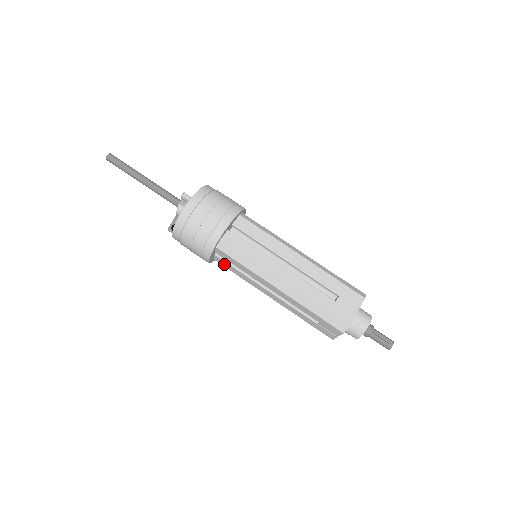
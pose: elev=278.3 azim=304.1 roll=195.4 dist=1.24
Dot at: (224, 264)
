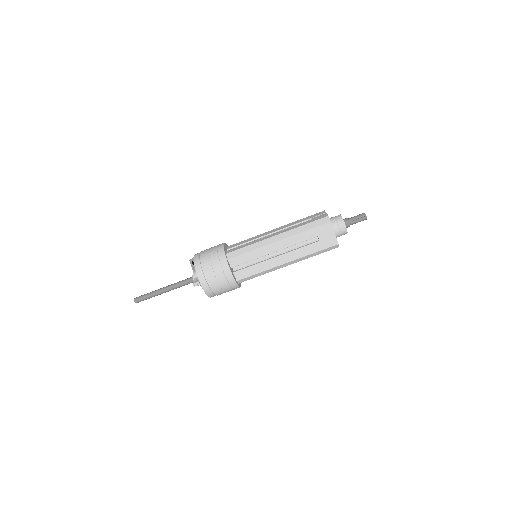
Dot at: occluded
